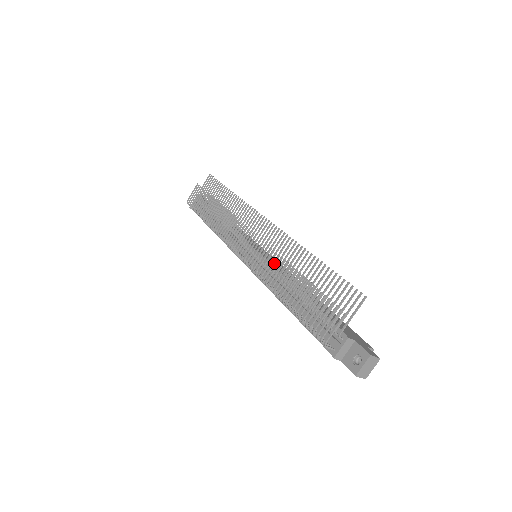
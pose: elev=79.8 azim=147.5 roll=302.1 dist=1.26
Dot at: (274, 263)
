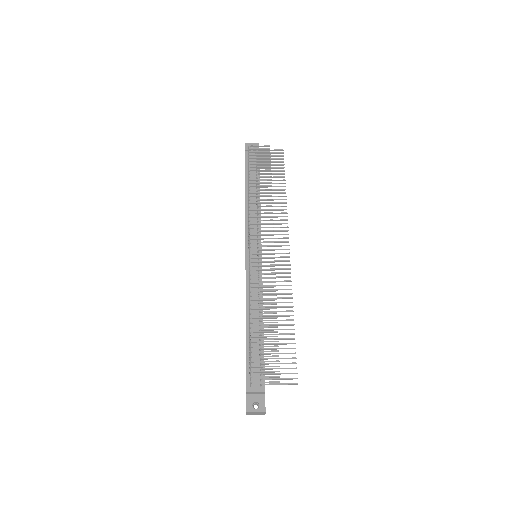
Dot at: (268, 291)
